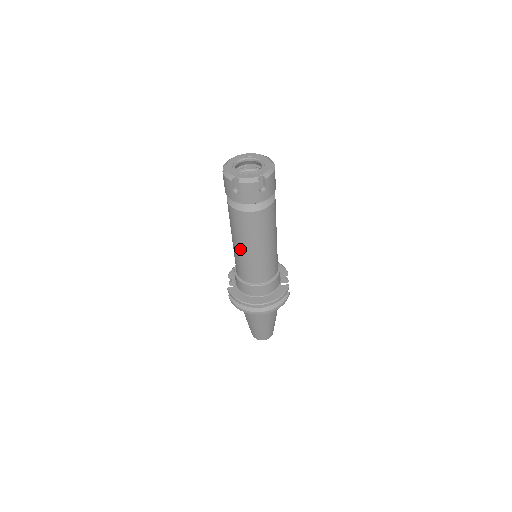
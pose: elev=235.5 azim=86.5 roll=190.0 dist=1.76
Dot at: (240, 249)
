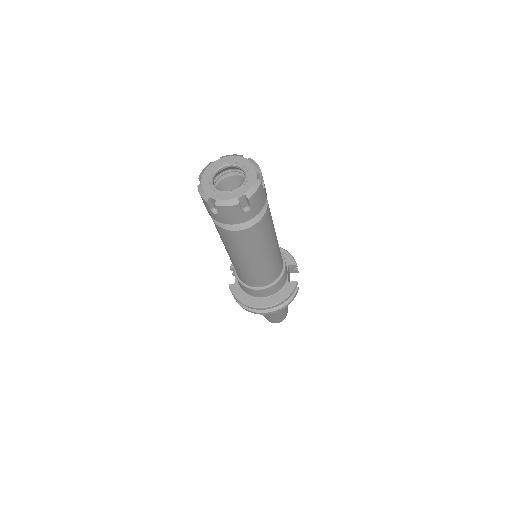
Dot at: (233, 259)
